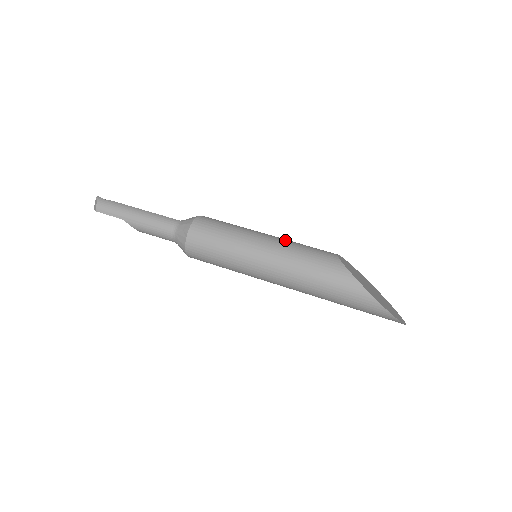
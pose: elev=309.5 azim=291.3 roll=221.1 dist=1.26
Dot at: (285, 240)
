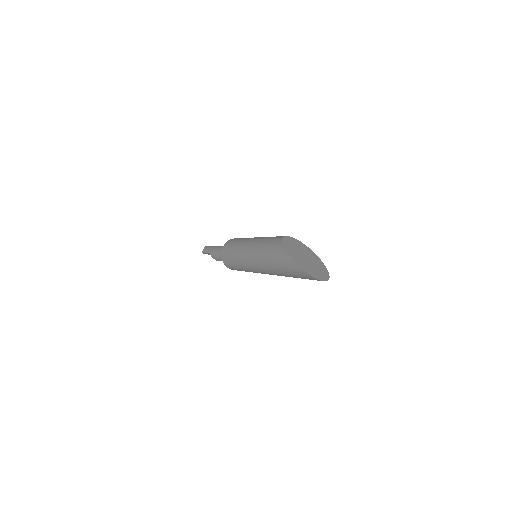
Dot at: occluded
